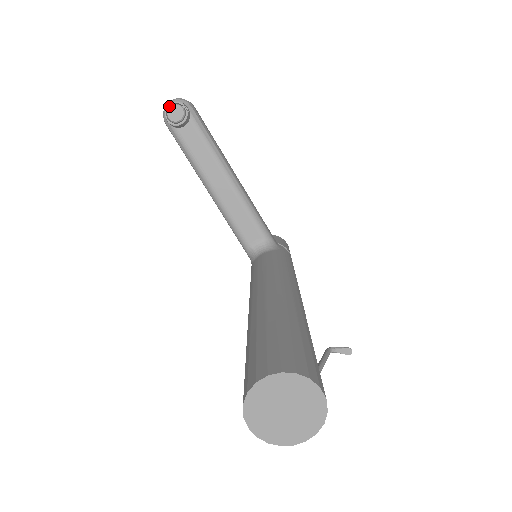
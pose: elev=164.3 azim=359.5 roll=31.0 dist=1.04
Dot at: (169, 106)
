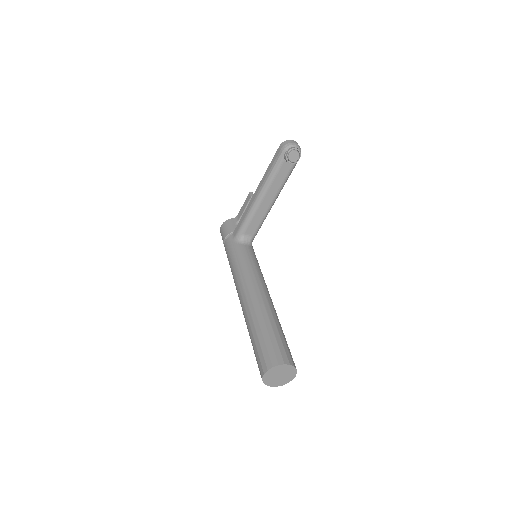
Dot at: occluded
